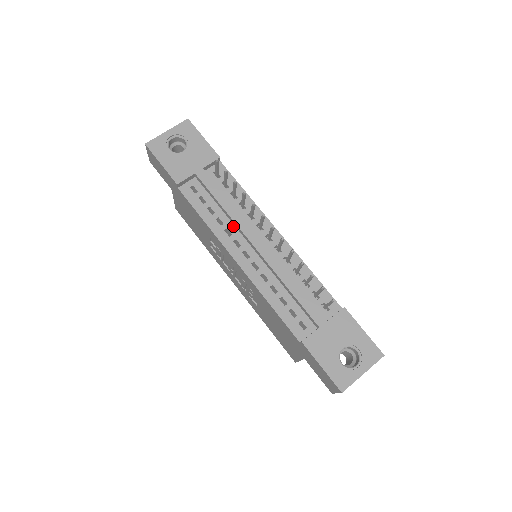
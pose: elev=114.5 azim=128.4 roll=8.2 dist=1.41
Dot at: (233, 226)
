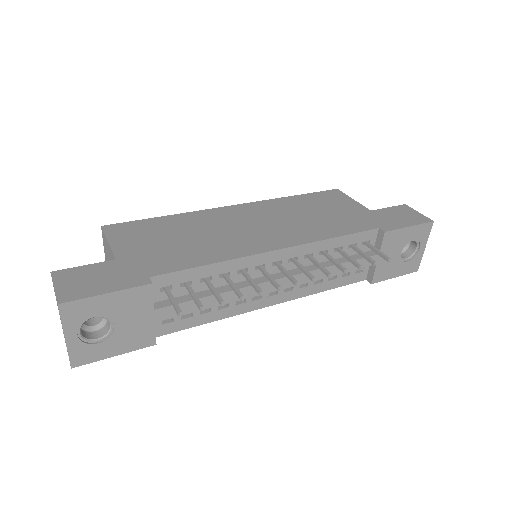
Dot at: occluded
